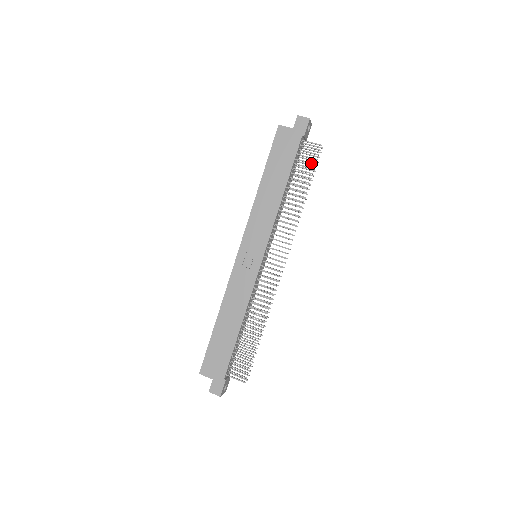
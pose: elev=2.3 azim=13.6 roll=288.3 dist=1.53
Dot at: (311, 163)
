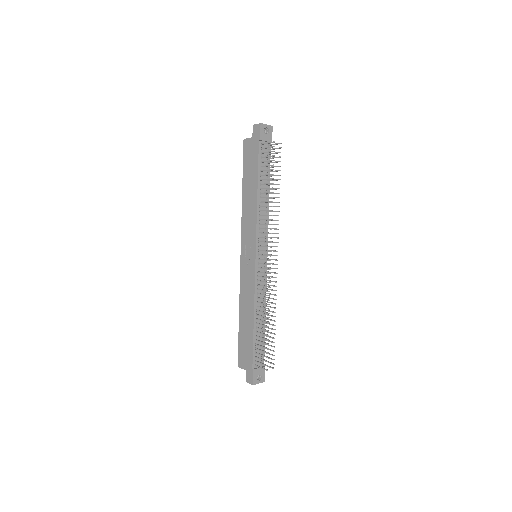
Dot at: (270, 161)
